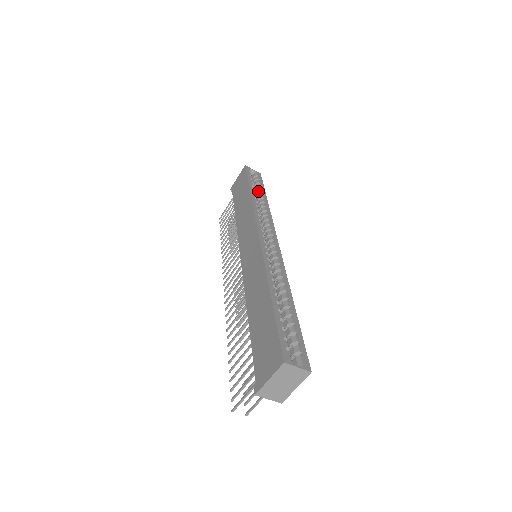
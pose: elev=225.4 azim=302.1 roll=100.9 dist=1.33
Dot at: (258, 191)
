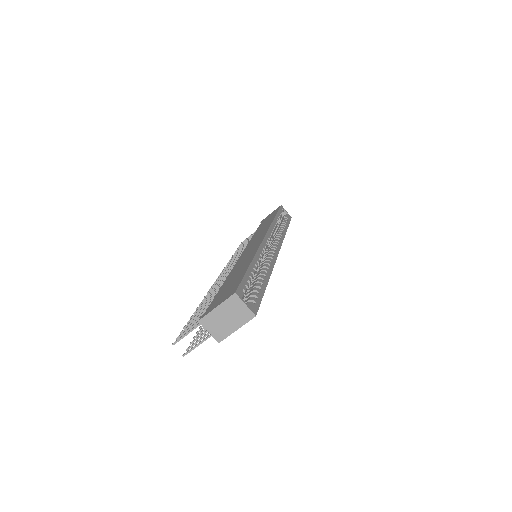
Dot at: occluded
